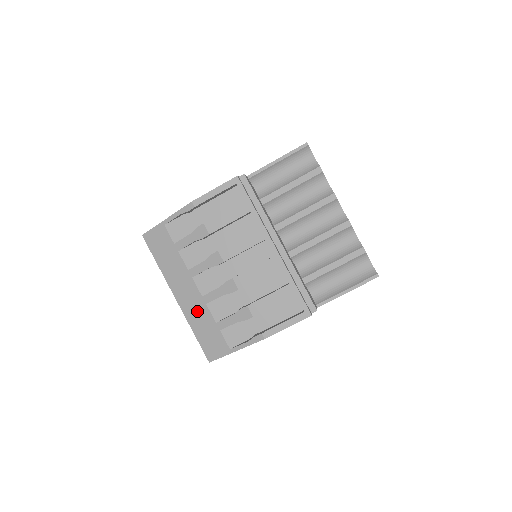
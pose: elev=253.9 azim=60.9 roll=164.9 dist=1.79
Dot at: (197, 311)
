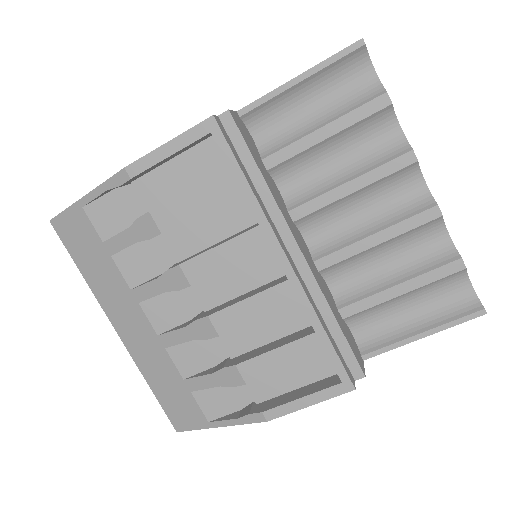
Dot at: (151, 356)
